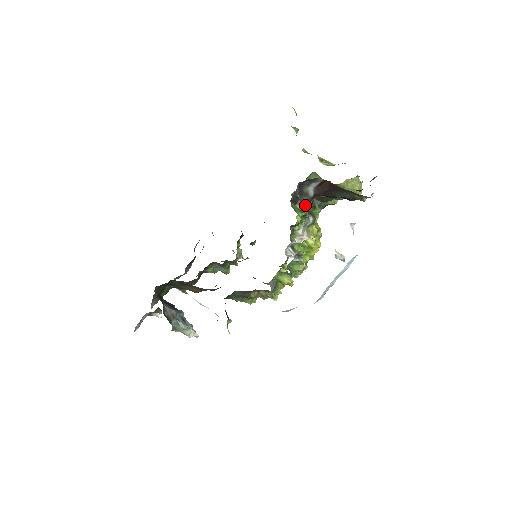
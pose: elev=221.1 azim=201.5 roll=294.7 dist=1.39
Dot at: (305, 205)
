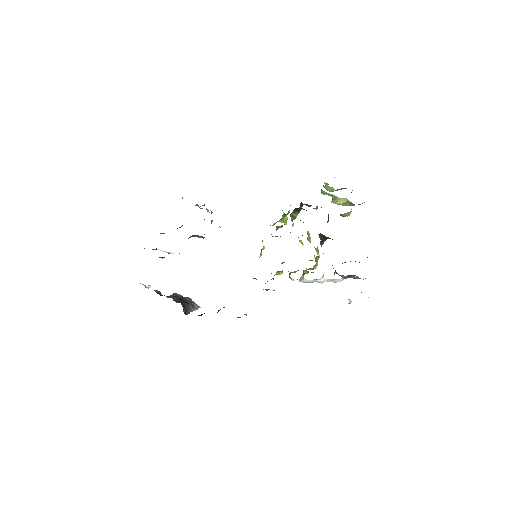
Dot at: (298, 212)
